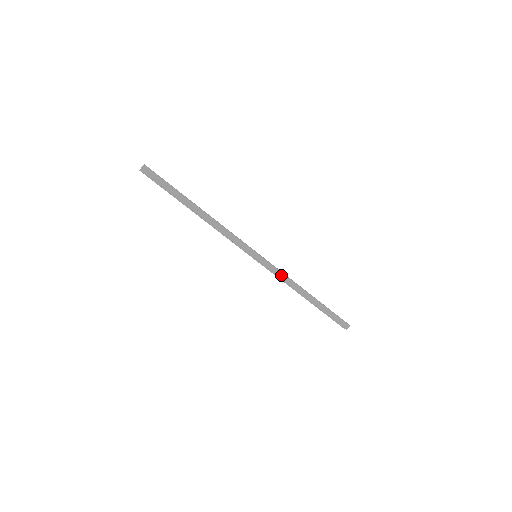
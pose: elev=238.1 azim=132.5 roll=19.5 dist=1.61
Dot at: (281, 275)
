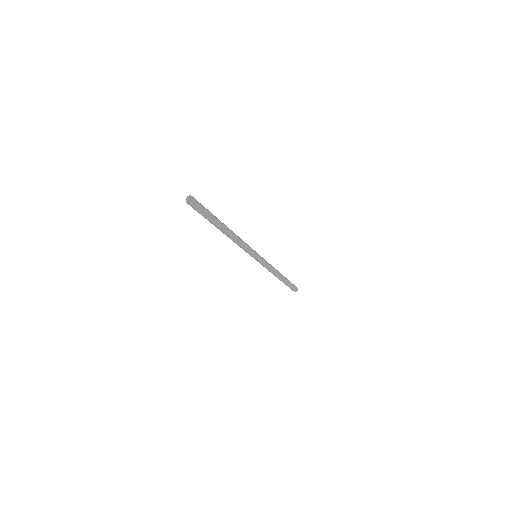
Dot at: (267, 268)
